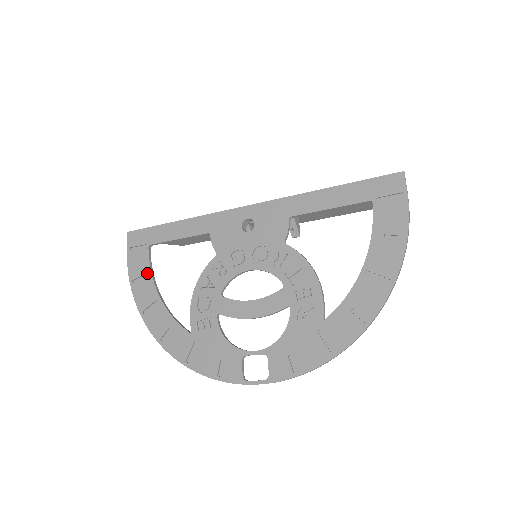
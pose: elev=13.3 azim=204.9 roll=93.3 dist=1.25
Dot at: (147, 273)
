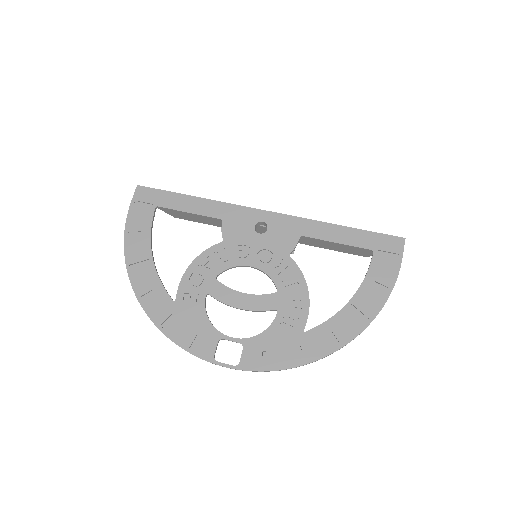
Dot at: (146, 231)
